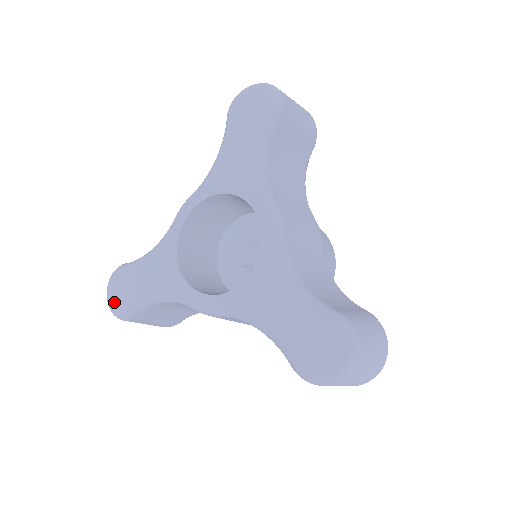
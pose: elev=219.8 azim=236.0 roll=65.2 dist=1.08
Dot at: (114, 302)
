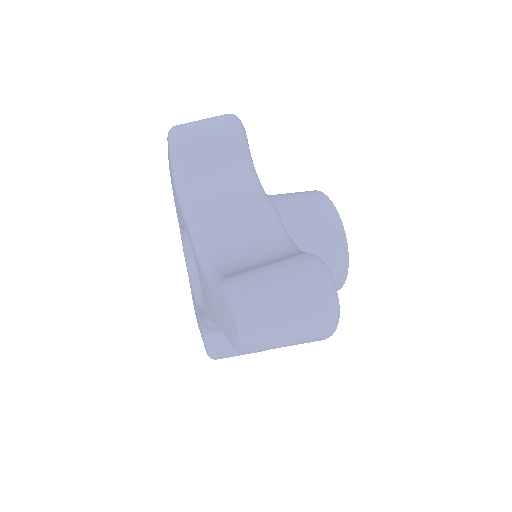
Dot at: occluded
